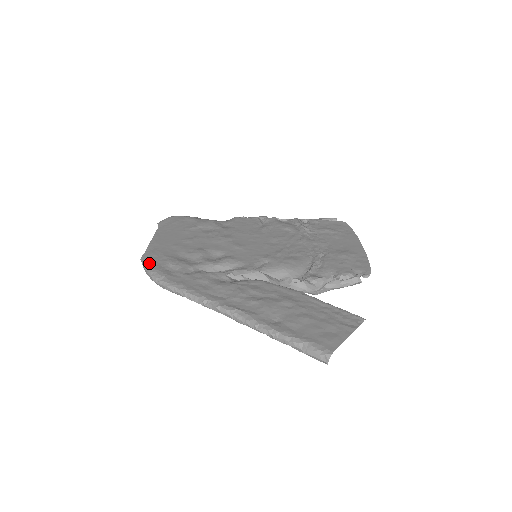
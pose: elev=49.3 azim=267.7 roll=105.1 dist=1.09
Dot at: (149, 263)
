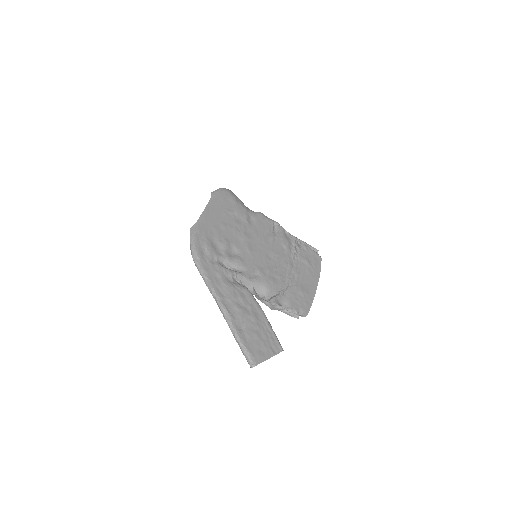
Dot at: (194, 239)
